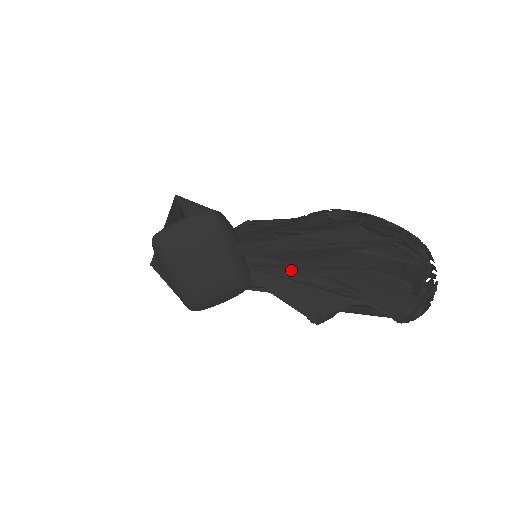
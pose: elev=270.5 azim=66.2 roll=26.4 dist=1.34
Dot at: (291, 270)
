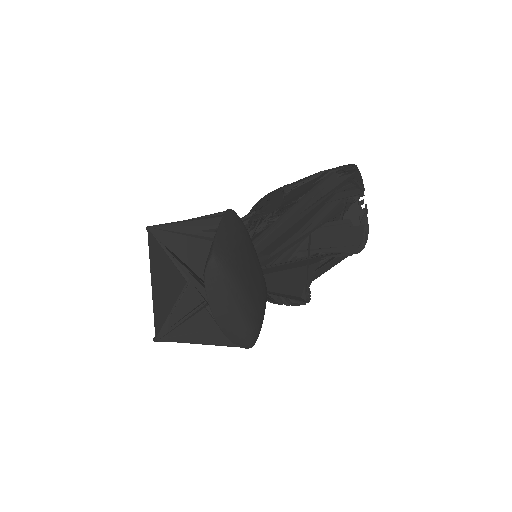
Dot at: (275, 260)
